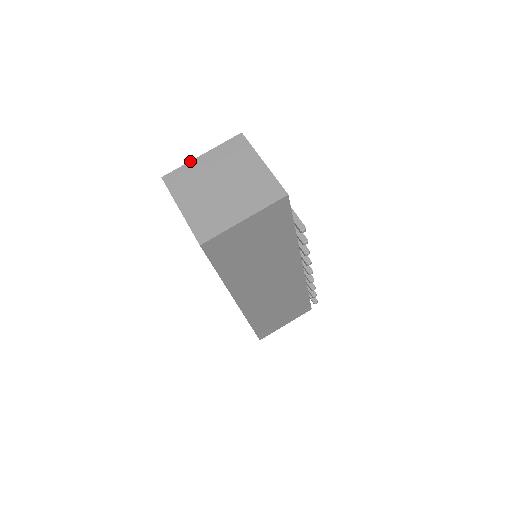
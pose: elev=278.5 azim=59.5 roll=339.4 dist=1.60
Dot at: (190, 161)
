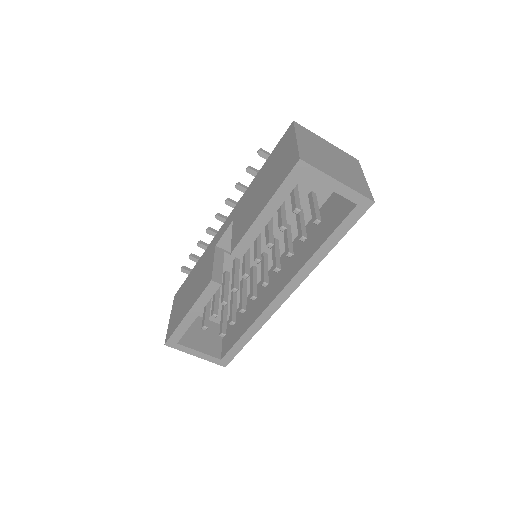
Dot at: (297, 144)
